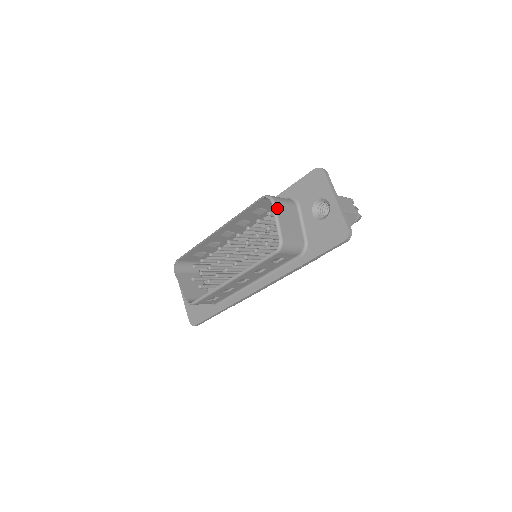
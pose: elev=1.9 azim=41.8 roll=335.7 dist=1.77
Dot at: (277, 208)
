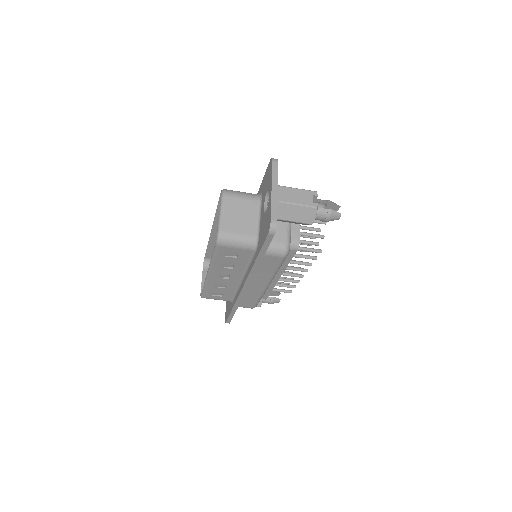
Dot at: (225, 201)
